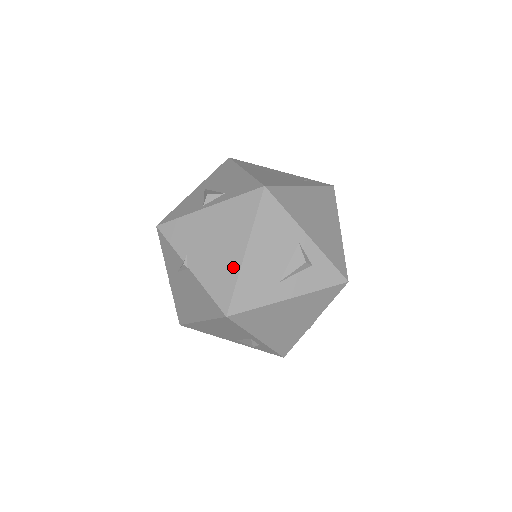
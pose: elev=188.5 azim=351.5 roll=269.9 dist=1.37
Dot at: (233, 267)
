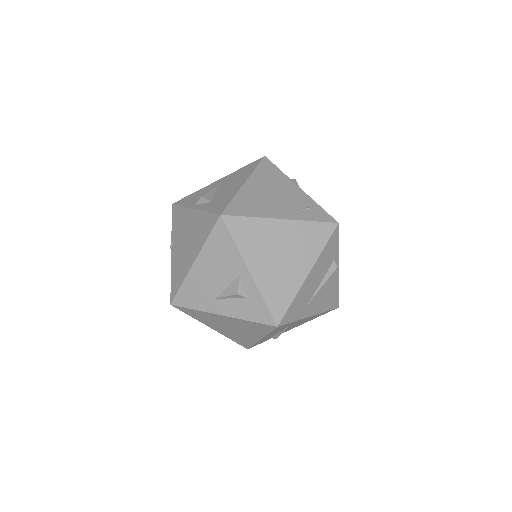
Dot at: (185, 270)
